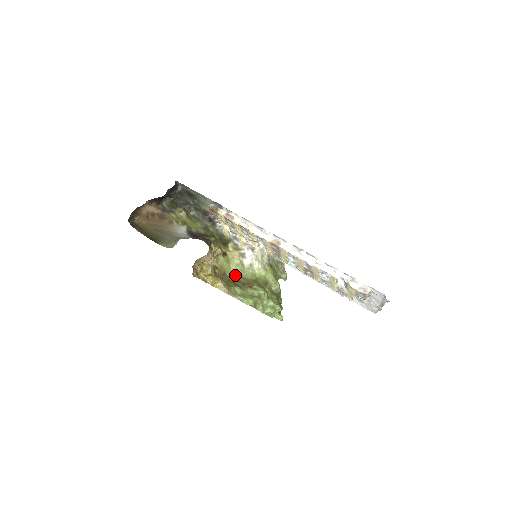
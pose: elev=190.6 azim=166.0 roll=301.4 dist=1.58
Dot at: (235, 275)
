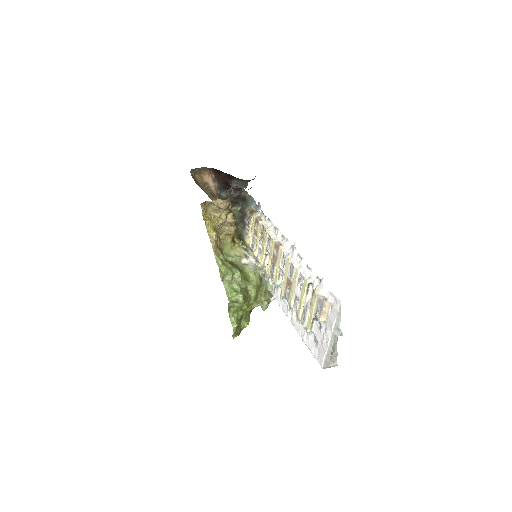
Dot at: (228, 258)
